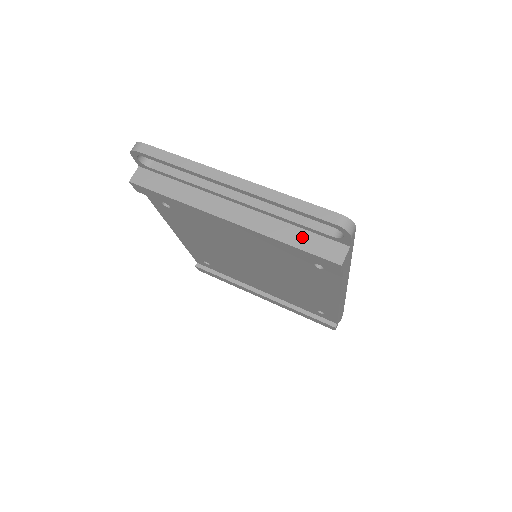
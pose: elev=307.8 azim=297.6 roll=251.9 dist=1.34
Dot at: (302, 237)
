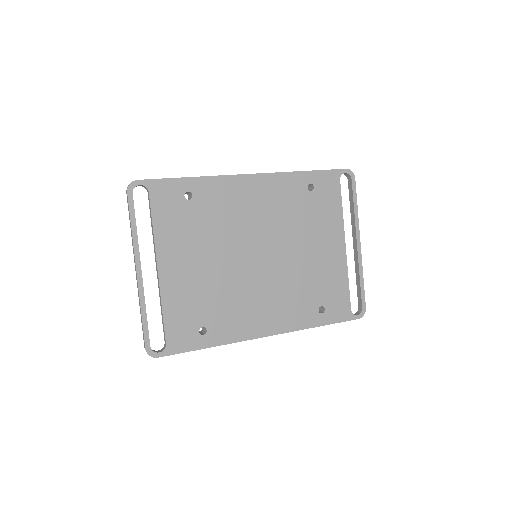
Dot at: occluded
